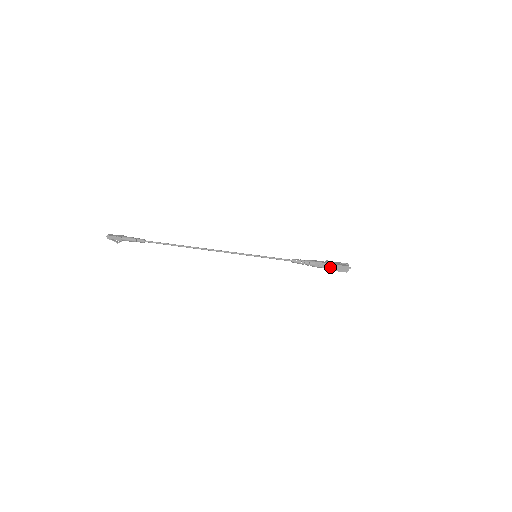
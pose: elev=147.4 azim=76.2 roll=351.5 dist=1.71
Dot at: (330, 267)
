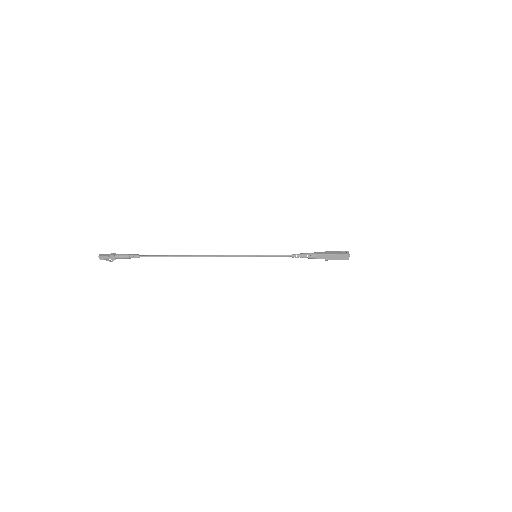
Dot at: (331, 257)
